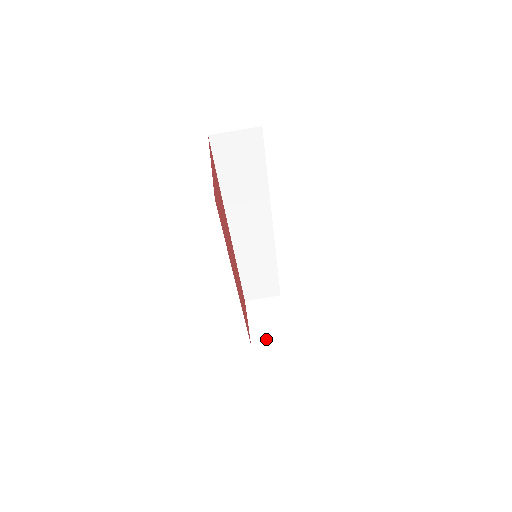
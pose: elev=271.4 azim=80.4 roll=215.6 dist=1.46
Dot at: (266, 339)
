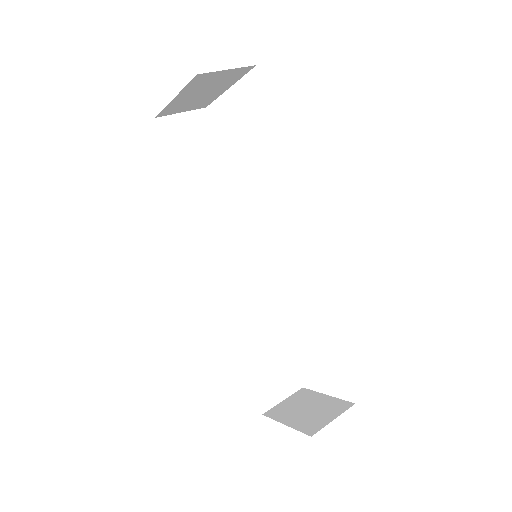
Dot at: (323, 420)
